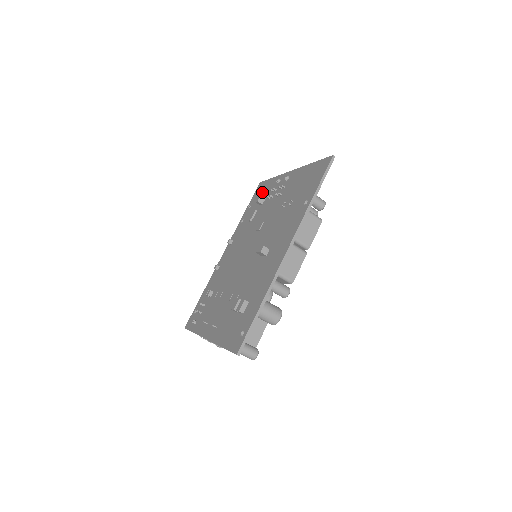
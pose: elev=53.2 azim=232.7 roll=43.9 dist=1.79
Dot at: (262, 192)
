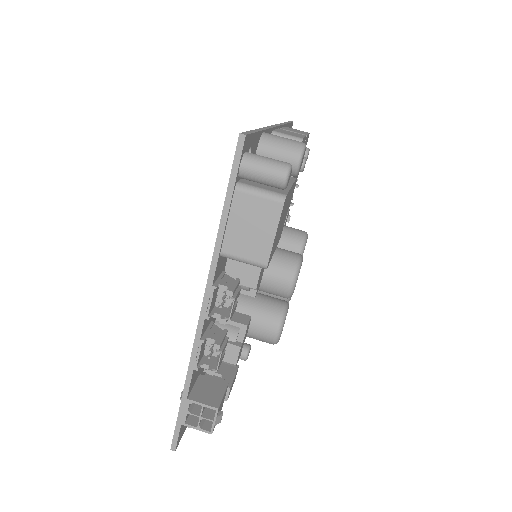
Dot at: occluded
